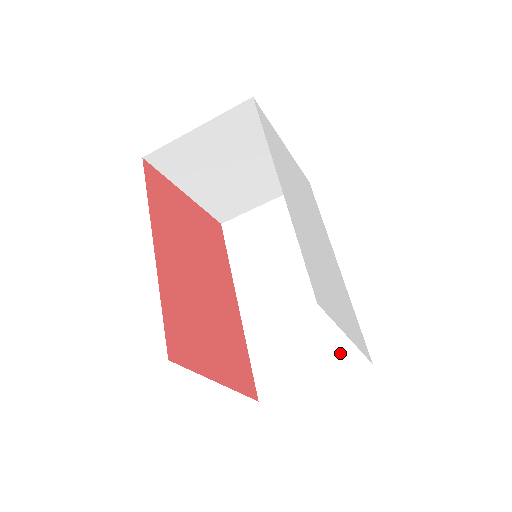
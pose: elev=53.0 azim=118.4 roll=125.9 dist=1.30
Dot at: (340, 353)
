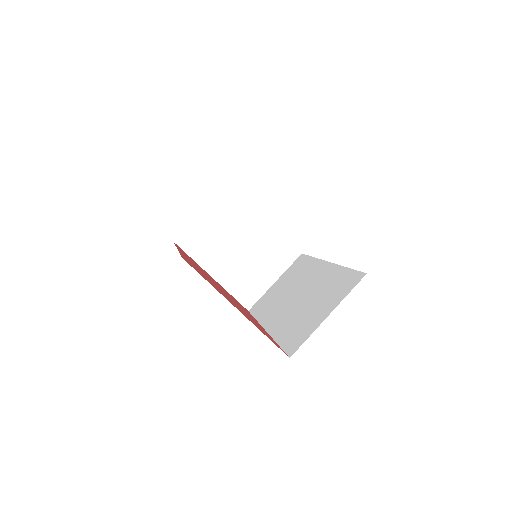
Dot at: (343, 288)
